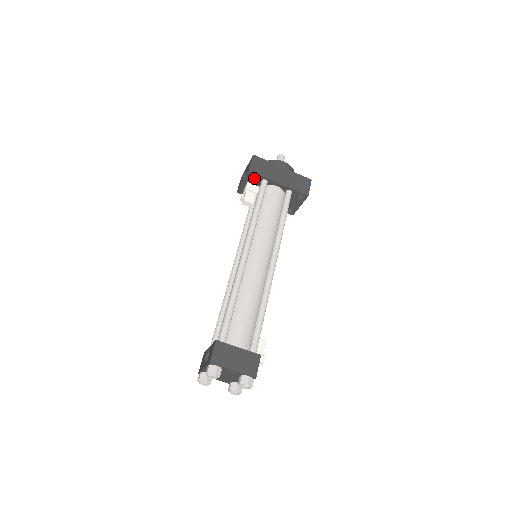
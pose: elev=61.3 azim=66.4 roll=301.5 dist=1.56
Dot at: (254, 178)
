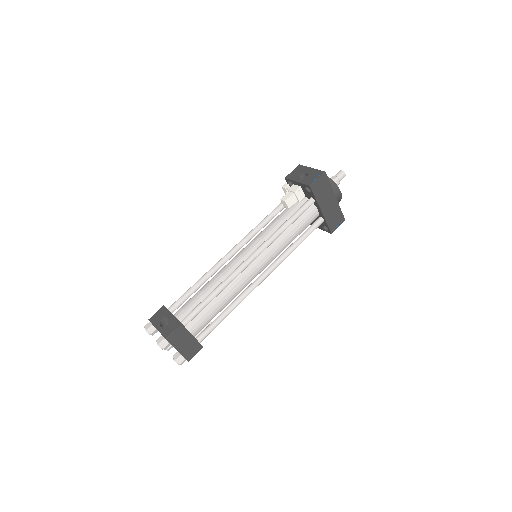
Dot at: (308, 191)
